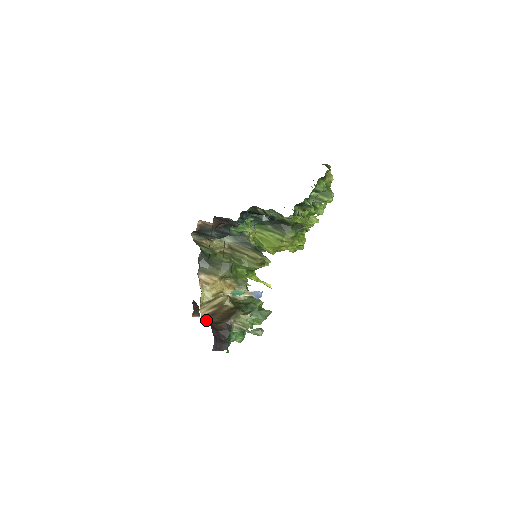
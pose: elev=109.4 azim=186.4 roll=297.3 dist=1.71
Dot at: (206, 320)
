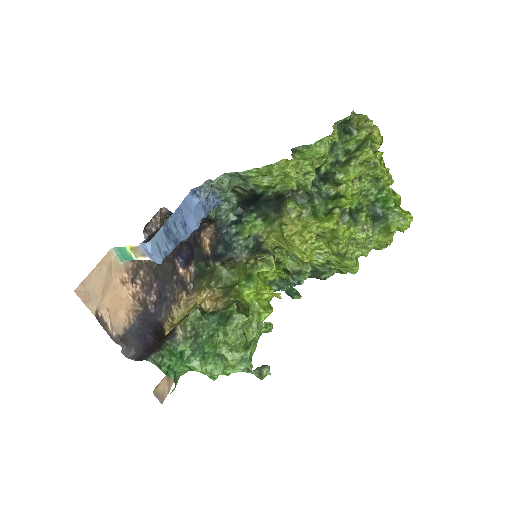
Dot at: (162, 335)
